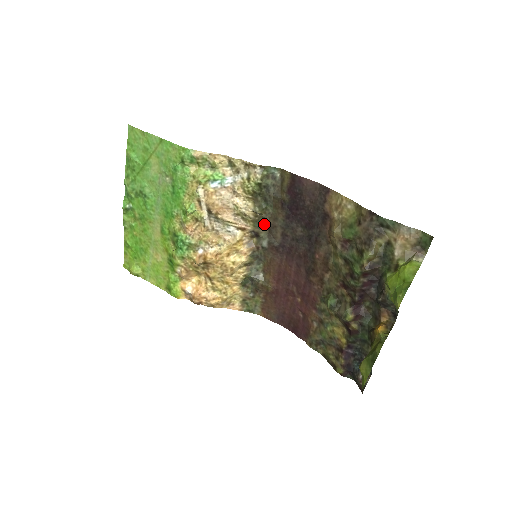
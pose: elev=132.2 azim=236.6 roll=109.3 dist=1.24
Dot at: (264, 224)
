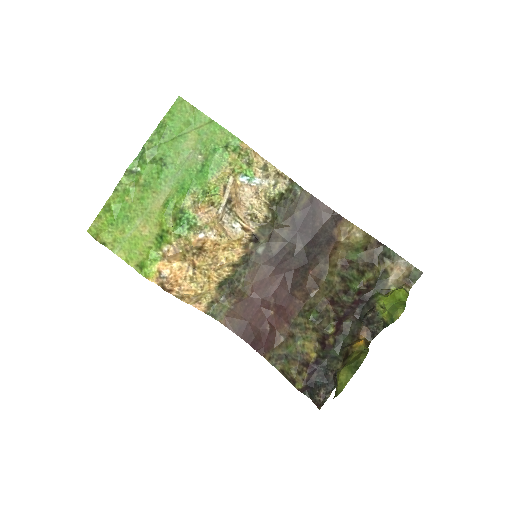
Dot at: (268, 232)
